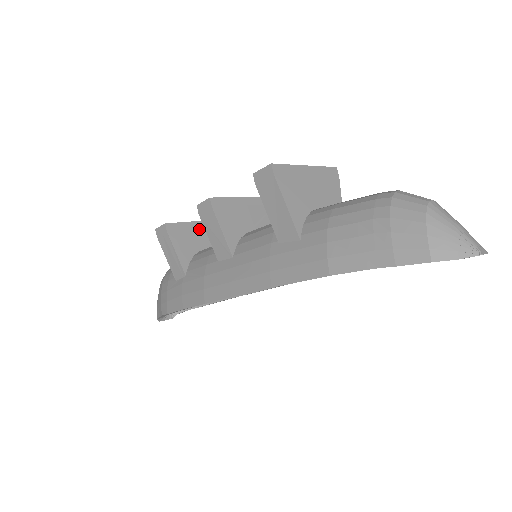
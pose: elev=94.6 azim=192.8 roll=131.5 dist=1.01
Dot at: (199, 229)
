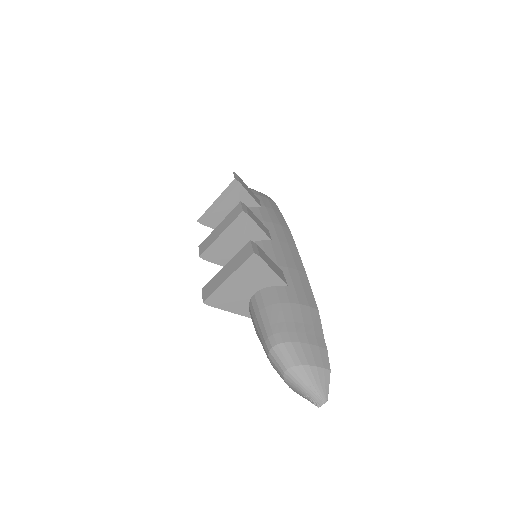
Dot at: (221, 204)
